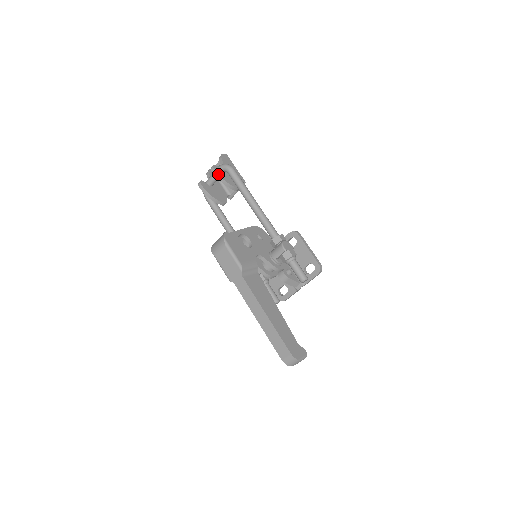
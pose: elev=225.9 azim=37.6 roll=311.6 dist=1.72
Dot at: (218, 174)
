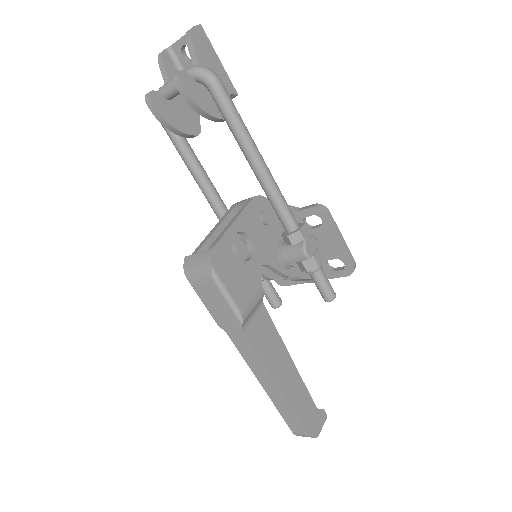
Dot at: (189, 96)
